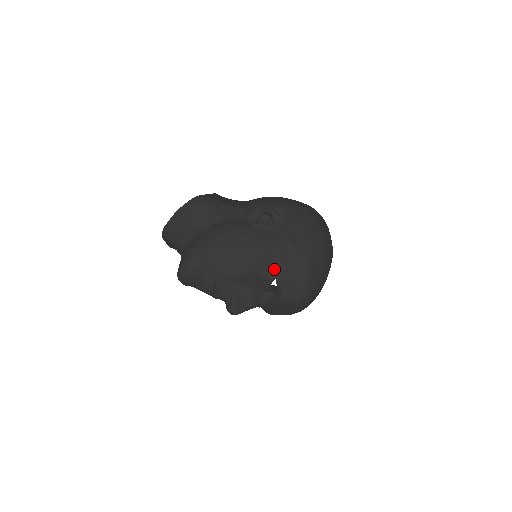
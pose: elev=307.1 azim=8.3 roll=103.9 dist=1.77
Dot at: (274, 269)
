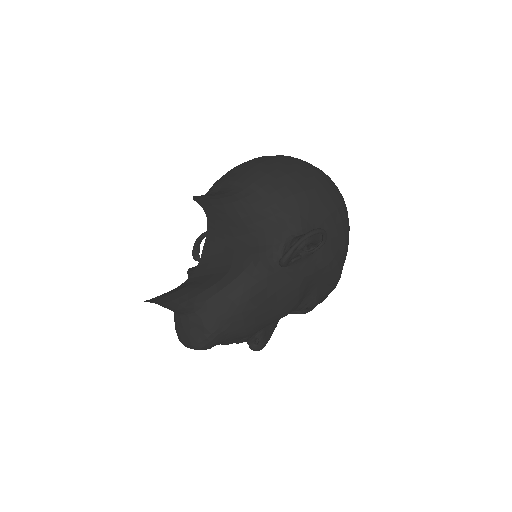
Dot at: (307, 298)
